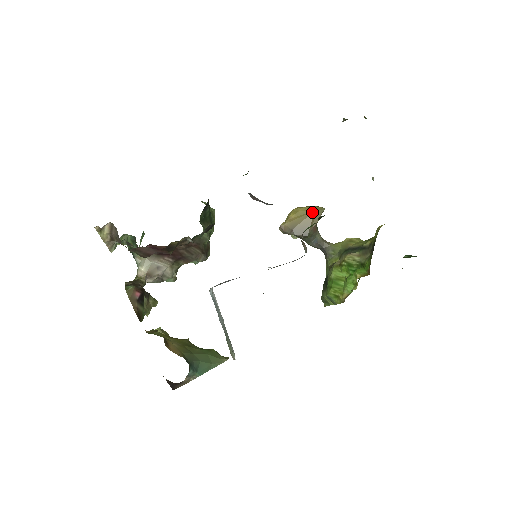
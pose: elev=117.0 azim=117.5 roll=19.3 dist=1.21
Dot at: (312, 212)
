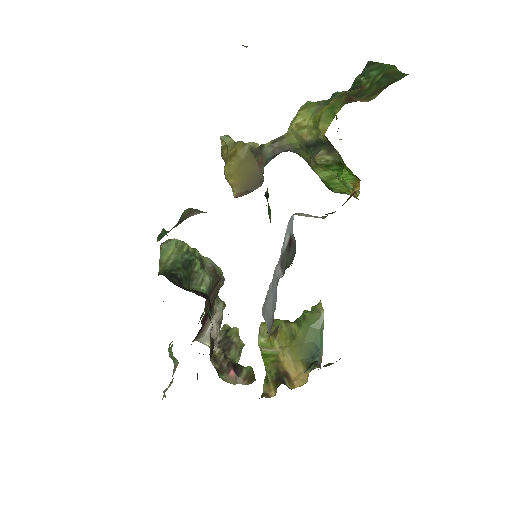
Dot at: (243, 163)
